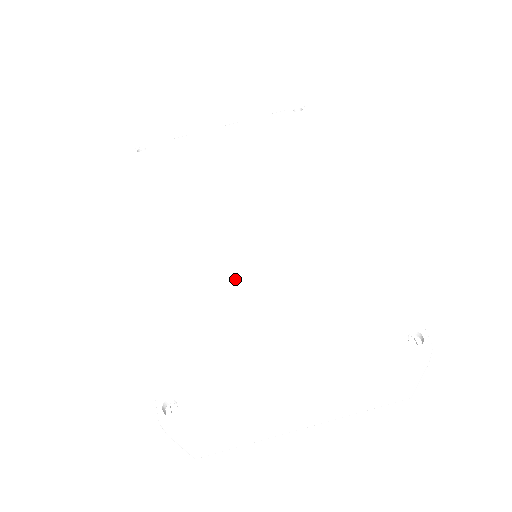
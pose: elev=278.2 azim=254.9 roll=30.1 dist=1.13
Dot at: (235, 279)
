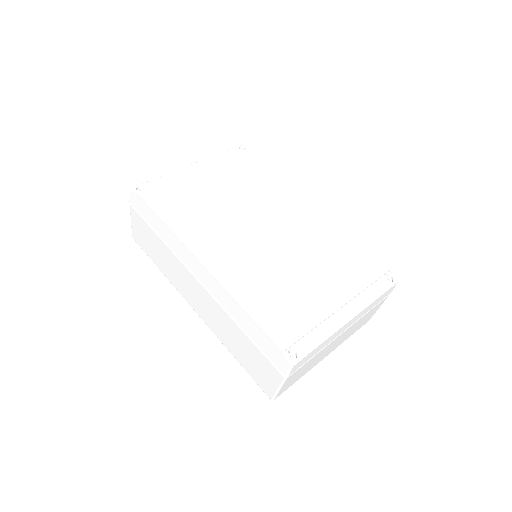
Dot at: (281, 269)
